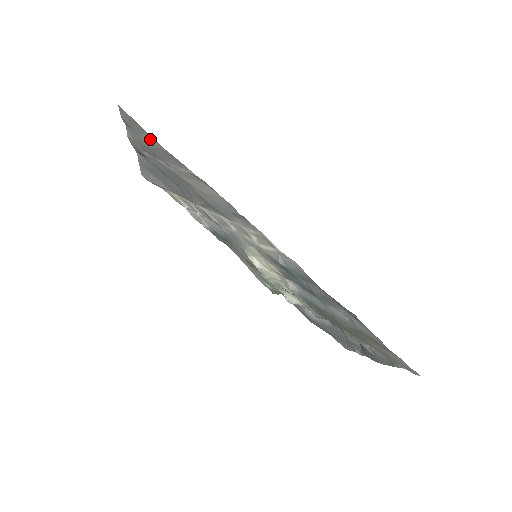
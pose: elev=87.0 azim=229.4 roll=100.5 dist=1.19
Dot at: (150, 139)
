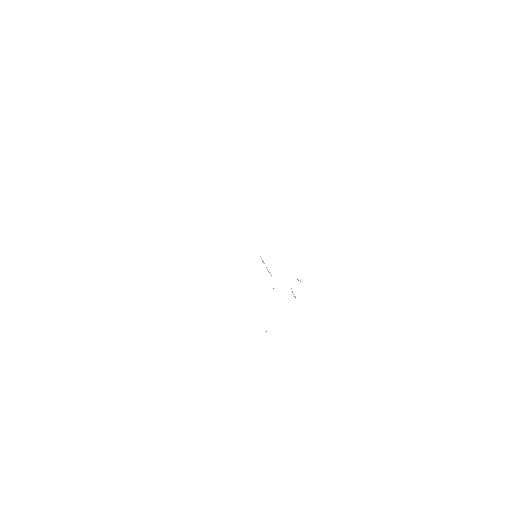
Dot at: occluded
